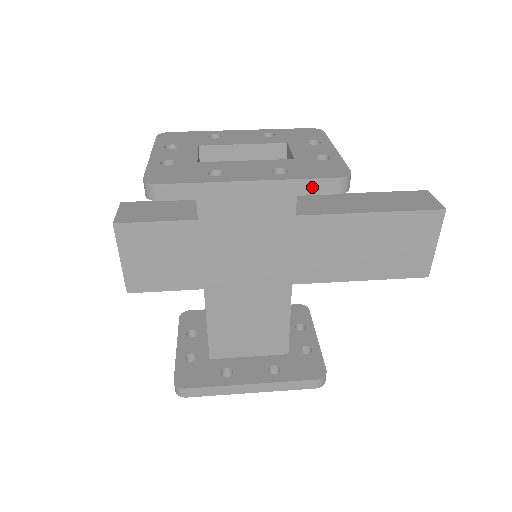
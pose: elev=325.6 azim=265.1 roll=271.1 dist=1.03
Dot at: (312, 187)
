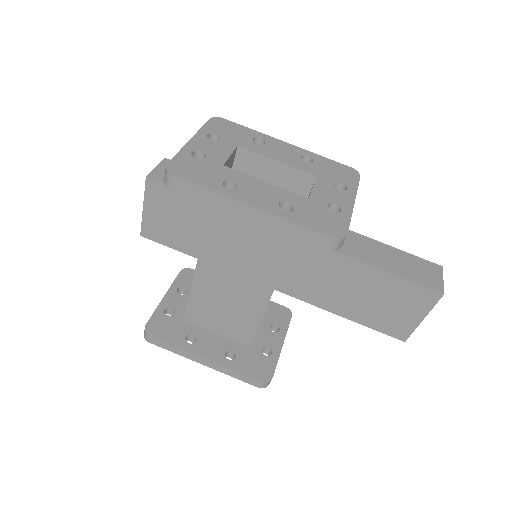
Dot at: (305, 234)
